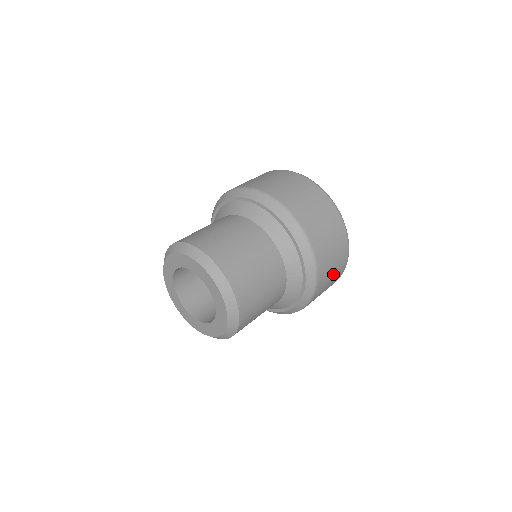
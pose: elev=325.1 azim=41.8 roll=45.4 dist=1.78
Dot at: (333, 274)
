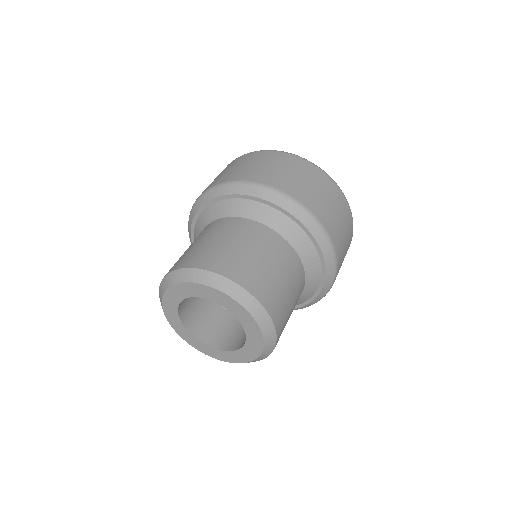
Dot at: (345, 237)
